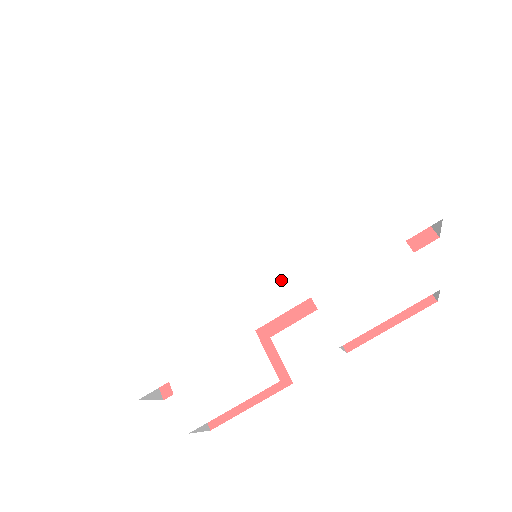
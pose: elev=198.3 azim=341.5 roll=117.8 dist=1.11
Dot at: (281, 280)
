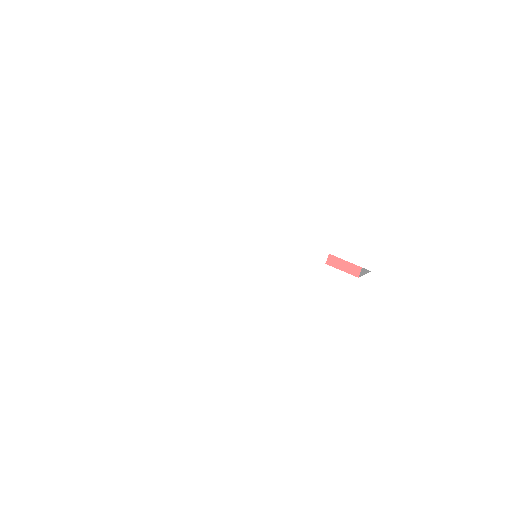
Dot at: (300, 257)
